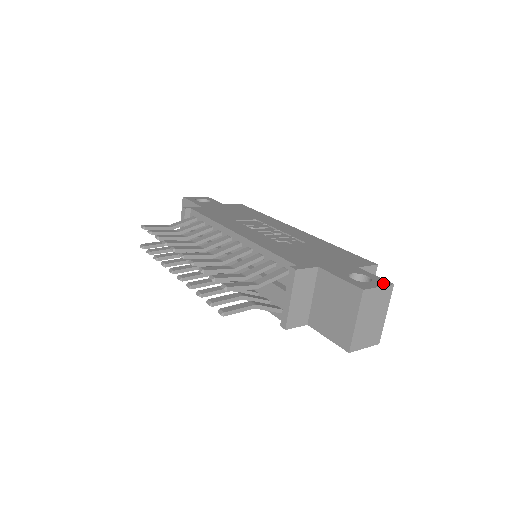
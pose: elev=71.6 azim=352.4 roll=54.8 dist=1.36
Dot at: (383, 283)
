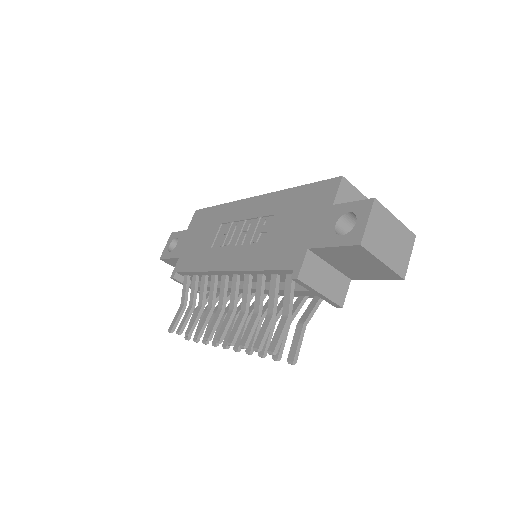
Dot at: (366, 209)
